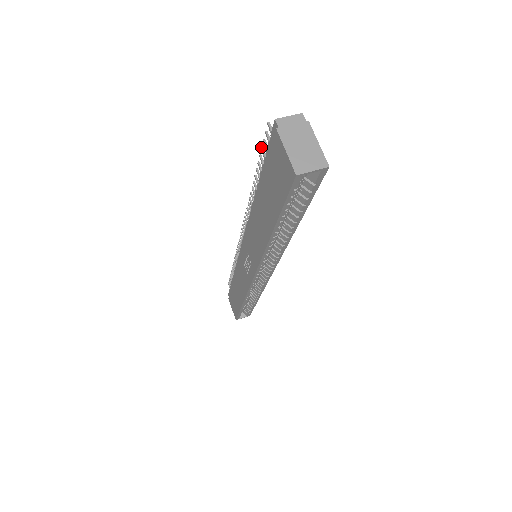
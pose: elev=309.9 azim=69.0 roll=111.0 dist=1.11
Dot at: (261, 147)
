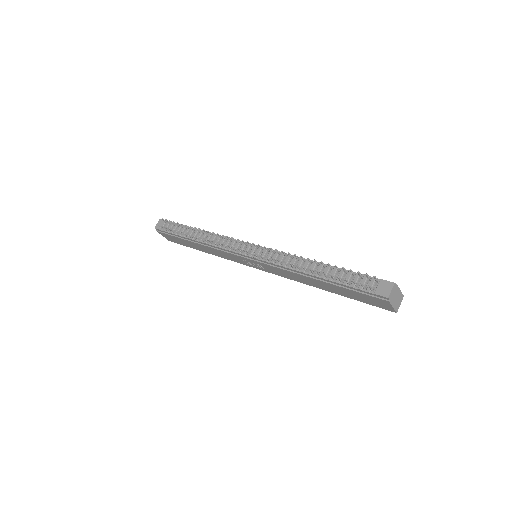
Dot at: (346, 280)
